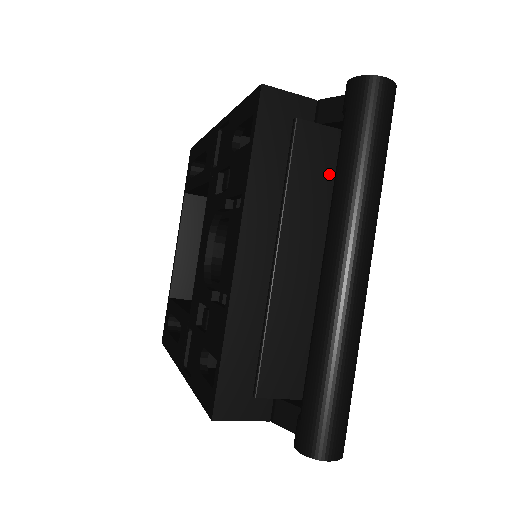
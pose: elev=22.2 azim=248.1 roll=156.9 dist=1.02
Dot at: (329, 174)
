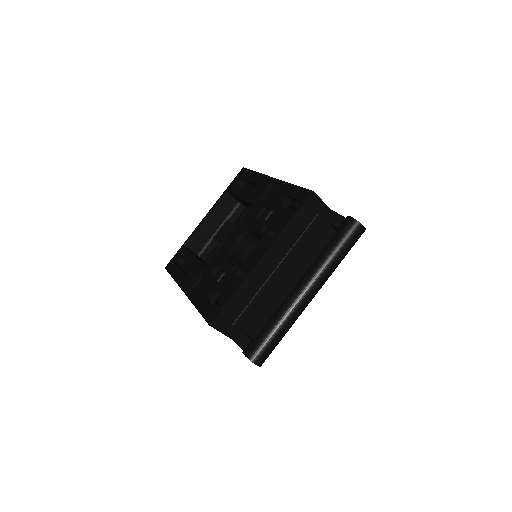
Dot at: (318, 245)
